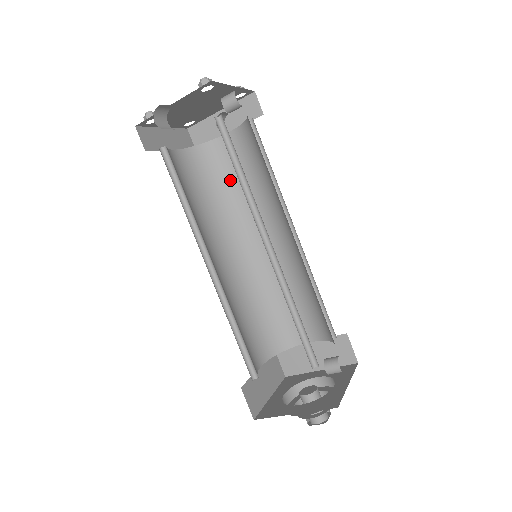
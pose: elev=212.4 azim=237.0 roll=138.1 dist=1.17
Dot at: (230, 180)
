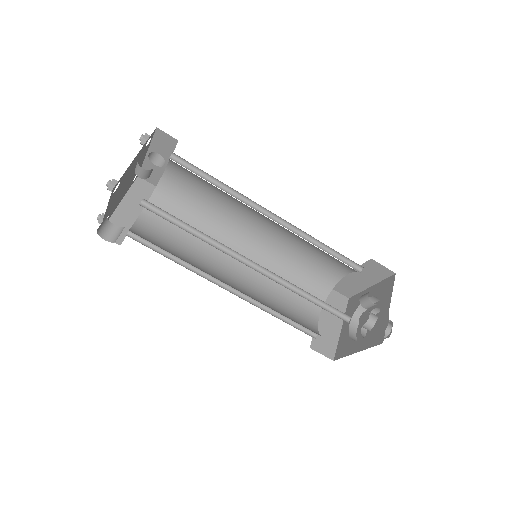
Dot at: (198, 199)
